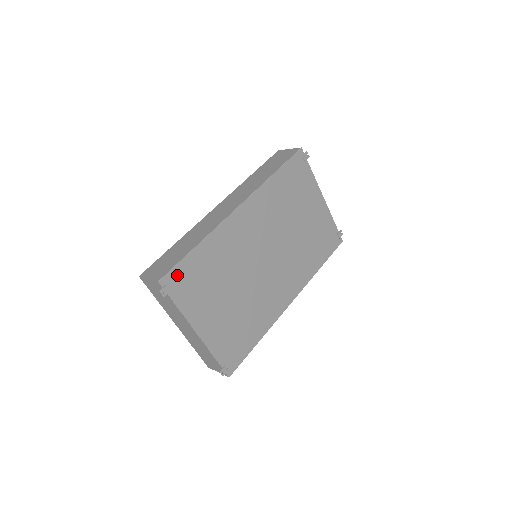
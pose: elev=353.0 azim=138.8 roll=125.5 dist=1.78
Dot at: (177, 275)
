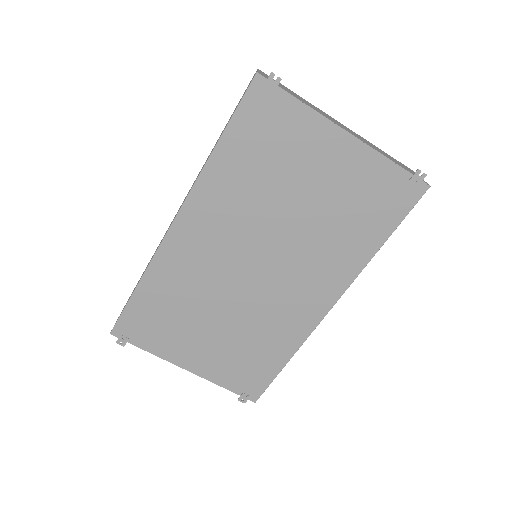
Dot at: (128, 322)
